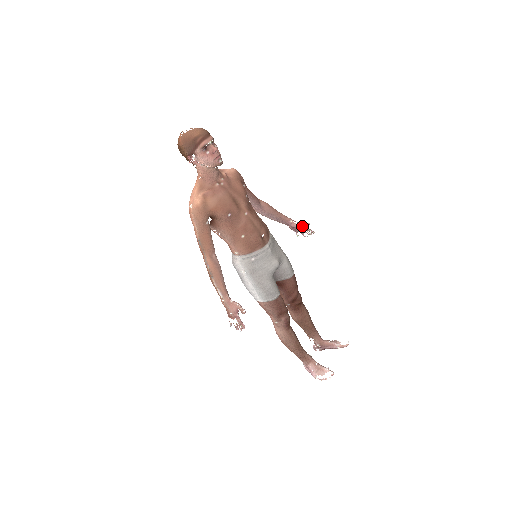
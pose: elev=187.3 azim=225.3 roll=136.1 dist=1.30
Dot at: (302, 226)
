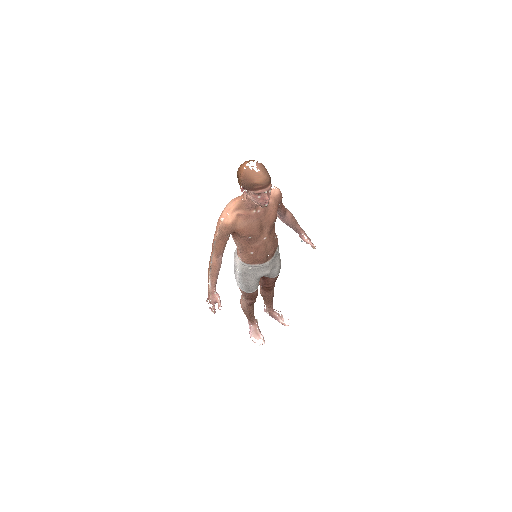
Dot at: occluded
